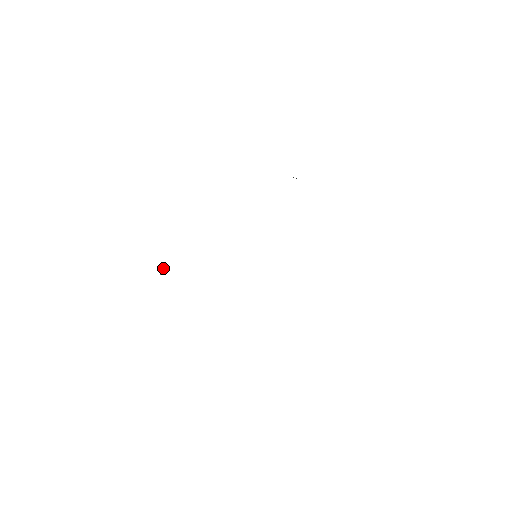
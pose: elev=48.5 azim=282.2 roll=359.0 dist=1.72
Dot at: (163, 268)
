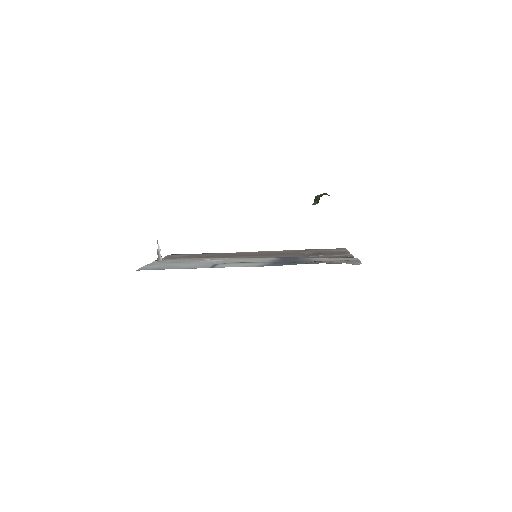
Dot at: (157, 250)
